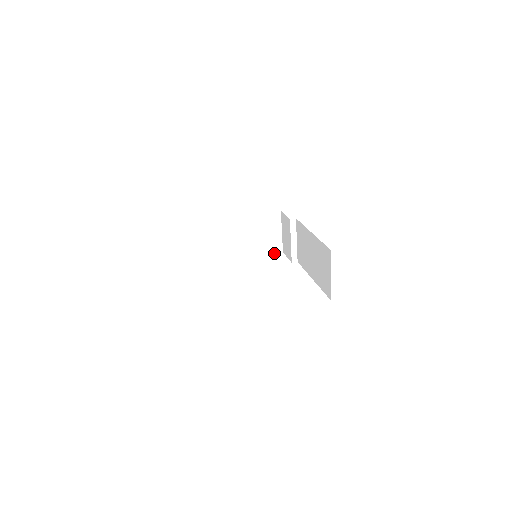
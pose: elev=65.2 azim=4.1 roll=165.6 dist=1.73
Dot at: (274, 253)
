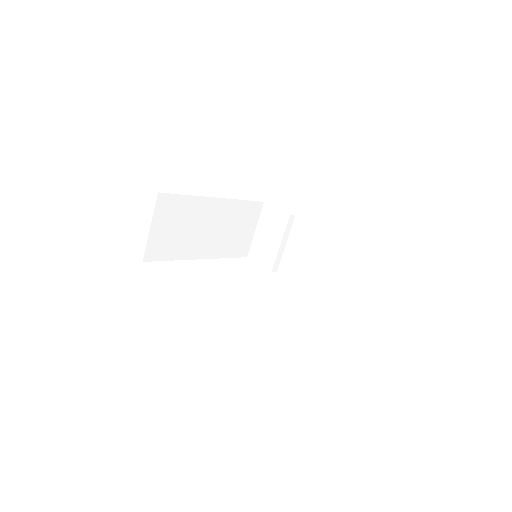
Dot at: (238, 256)
